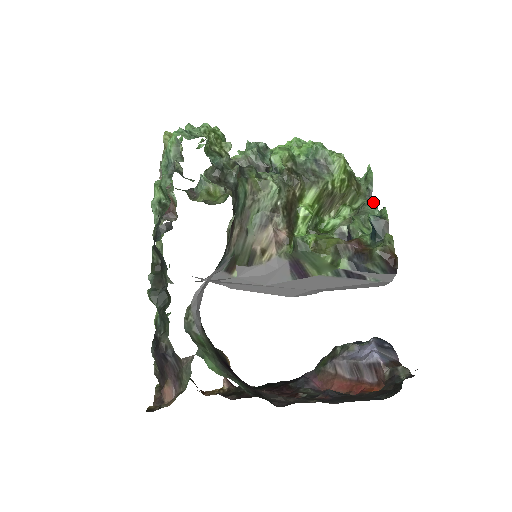
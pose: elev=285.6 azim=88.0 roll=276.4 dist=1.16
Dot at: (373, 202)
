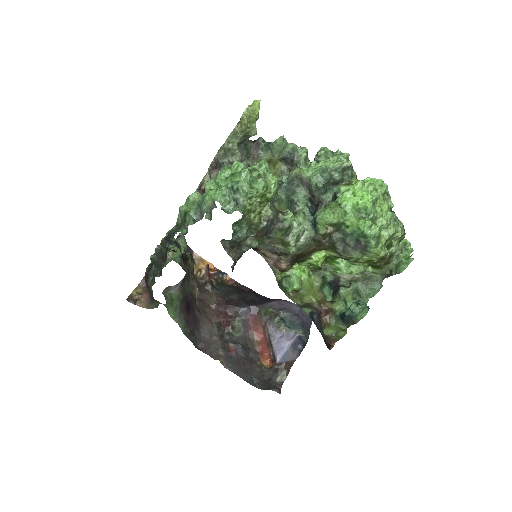
Dot at: (378, 288)
